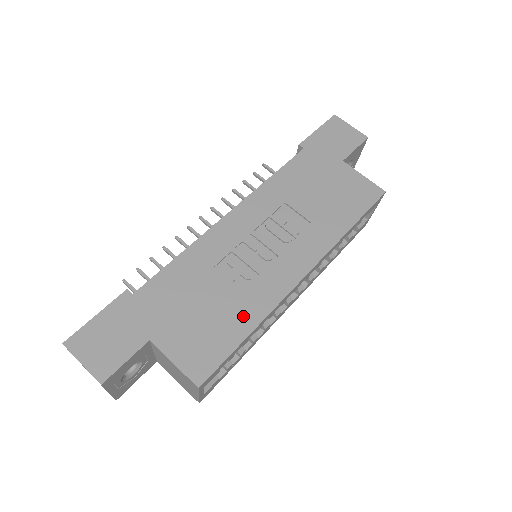
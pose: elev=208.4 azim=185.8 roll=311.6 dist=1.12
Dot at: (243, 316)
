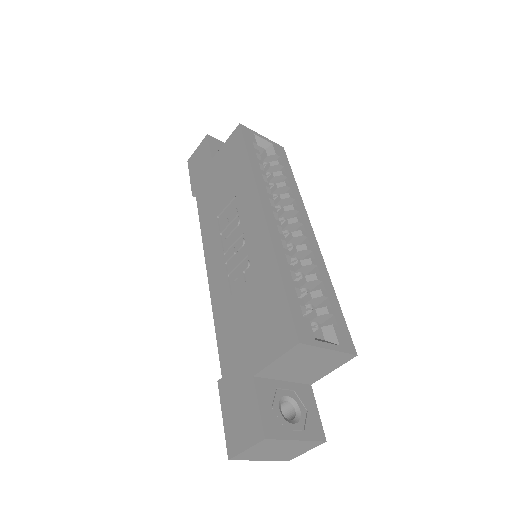
Dot at: (268, 279)
